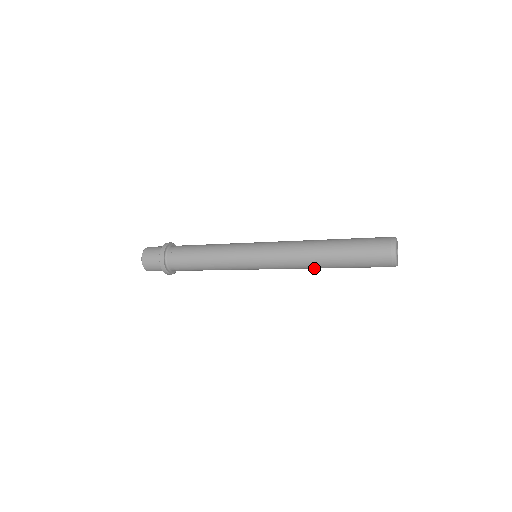
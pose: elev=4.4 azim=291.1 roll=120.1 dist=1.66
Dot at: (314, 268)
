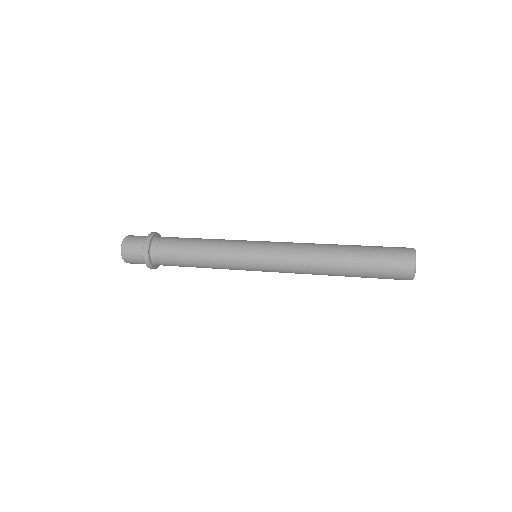
Dot at: occluded
